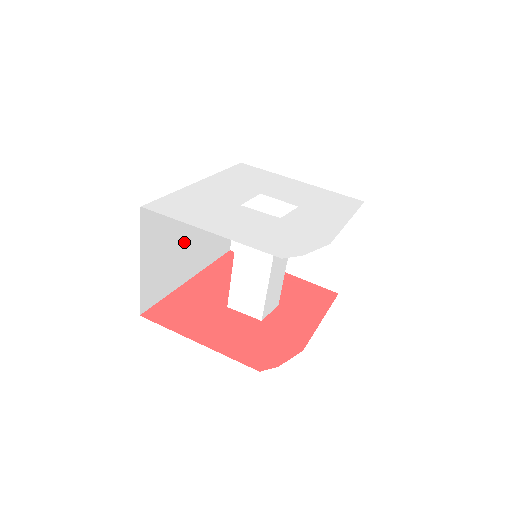
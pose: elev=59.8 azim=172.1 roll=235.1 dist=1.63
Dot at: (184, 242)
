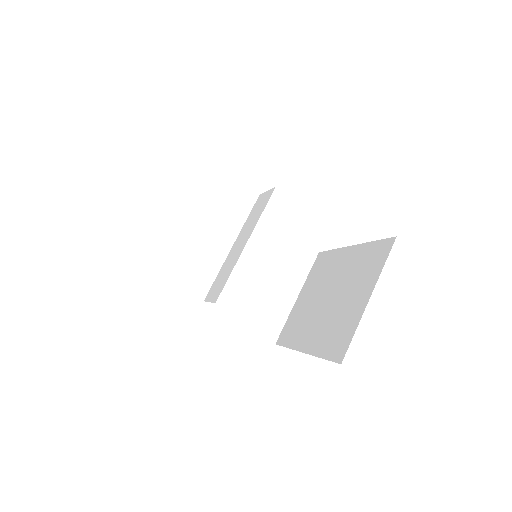
Dot at: (218, 256)
